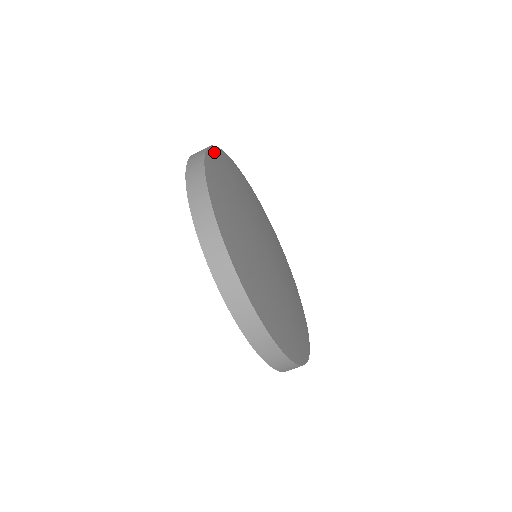
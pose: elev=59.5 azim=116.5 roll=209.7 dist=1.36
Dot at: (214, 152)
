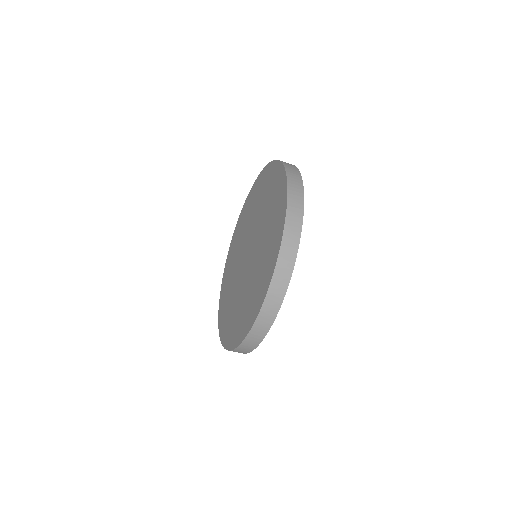
Dot at: occluded
